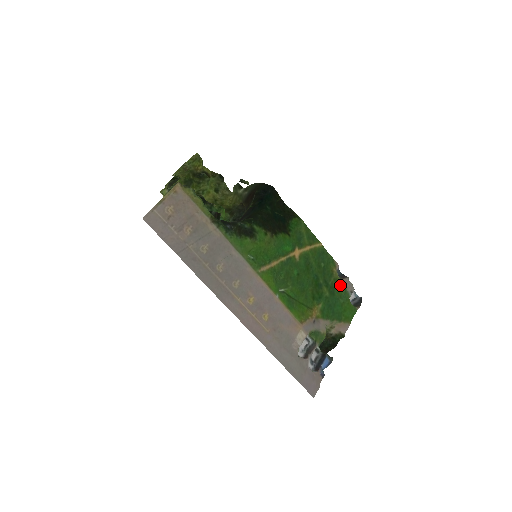
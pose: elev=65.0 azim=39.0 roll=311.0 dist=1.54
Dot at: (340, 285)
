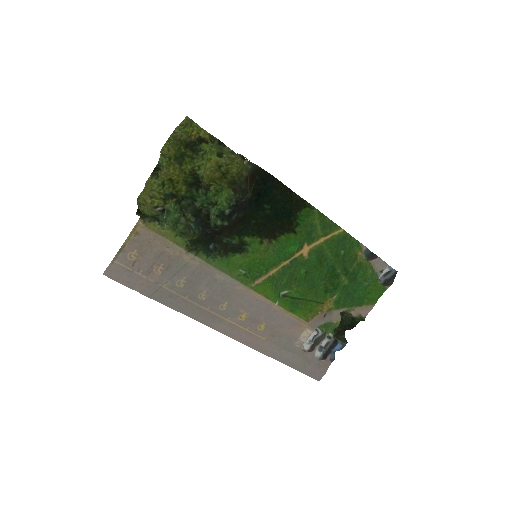
Dot at: (366, 268)
